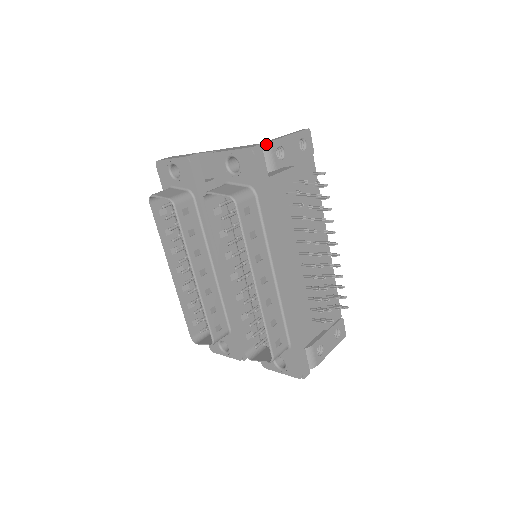
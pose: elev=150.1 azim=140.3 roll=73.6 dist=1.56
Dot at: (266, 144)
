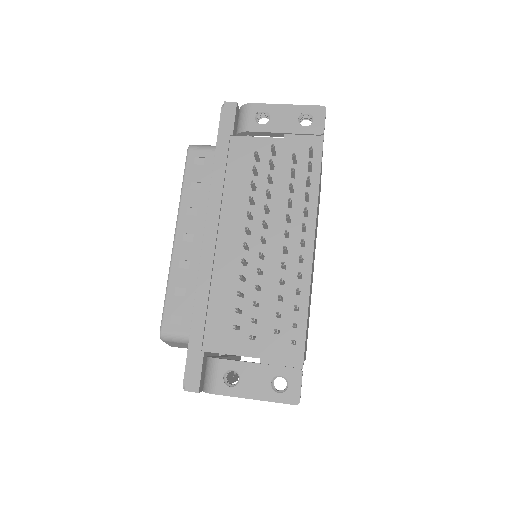
Dot at: (246, 105)
